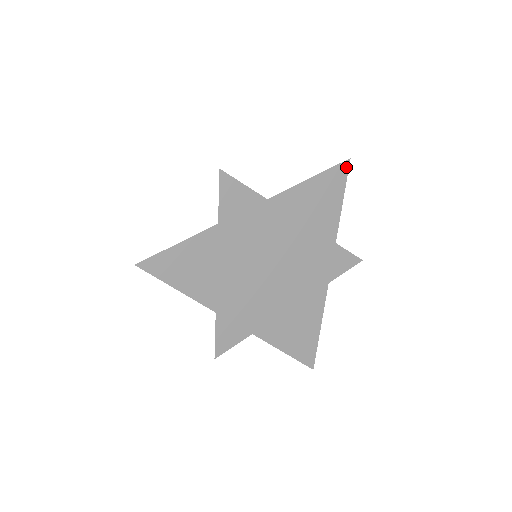
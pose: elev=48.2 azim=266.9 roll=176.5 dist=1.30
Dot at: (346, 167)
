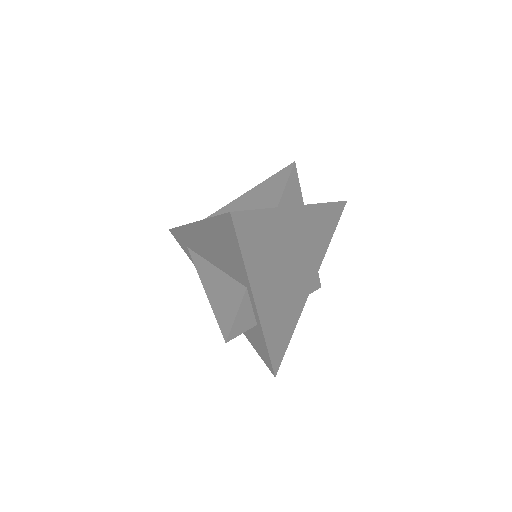
Dot at: (344, 206)
